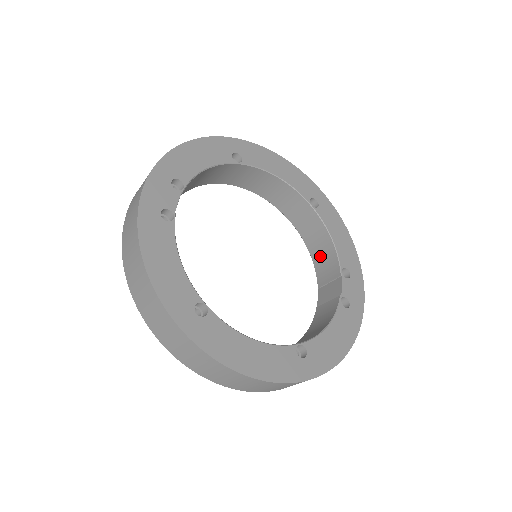
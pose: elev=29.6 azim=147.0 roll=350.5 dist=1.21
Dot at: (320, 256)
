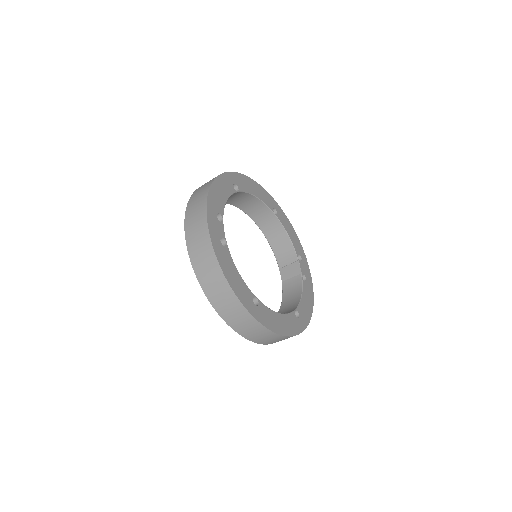
Dot at: (279, 247)
